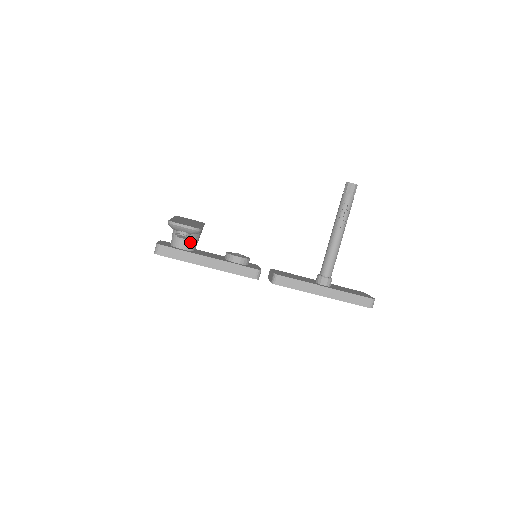
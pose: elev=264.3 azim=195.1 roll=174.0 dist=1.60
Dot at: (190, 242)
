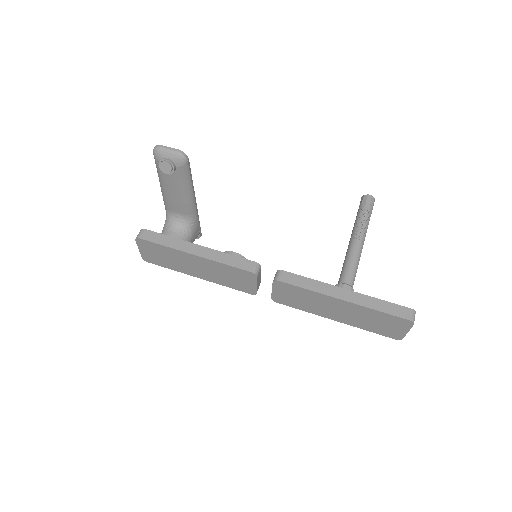
Dot at: (180, 235)
